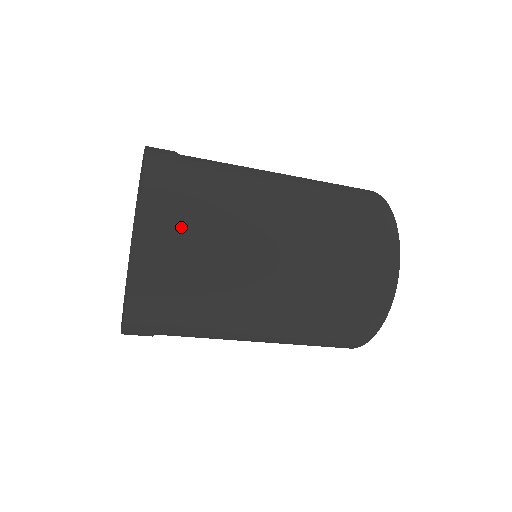
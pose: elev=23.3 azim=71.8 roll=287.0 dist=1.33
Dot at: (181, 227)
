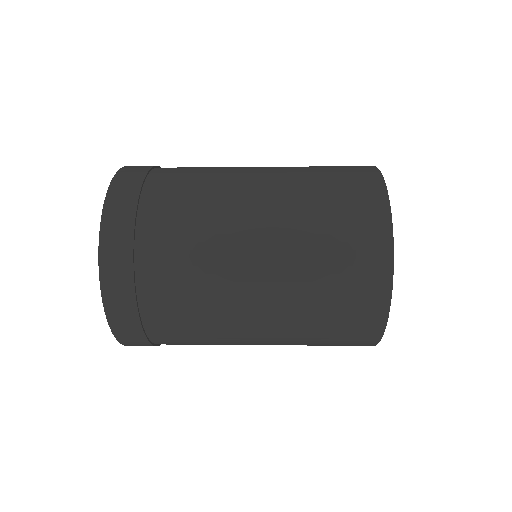
Dot at: (149, 328)
